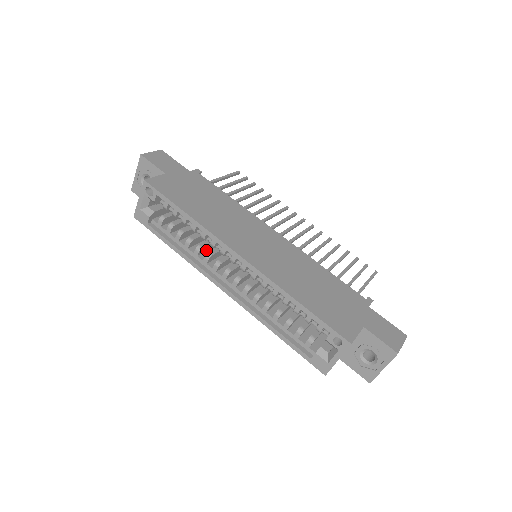
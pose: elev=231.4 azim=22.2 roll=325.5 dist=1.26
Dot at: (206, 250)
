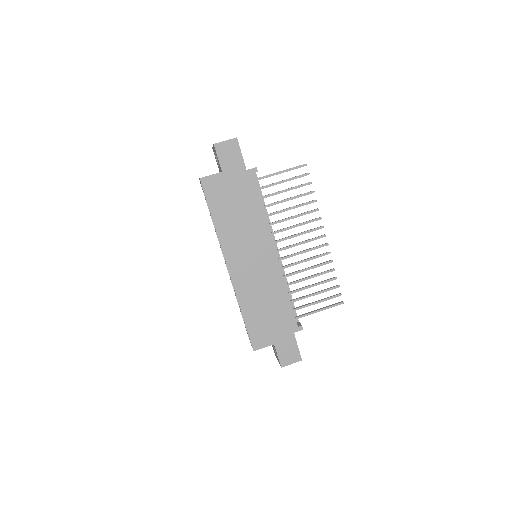
Dot at: occluded
